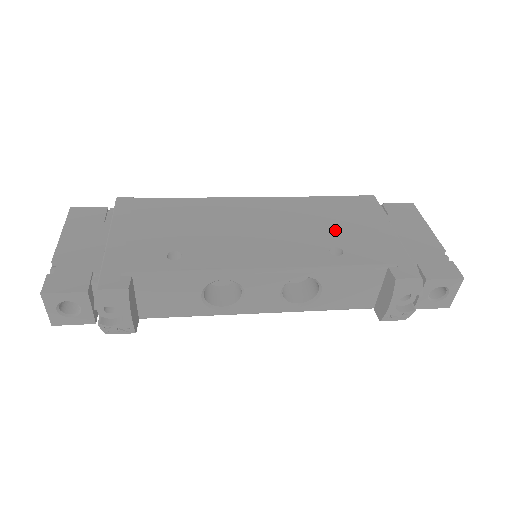
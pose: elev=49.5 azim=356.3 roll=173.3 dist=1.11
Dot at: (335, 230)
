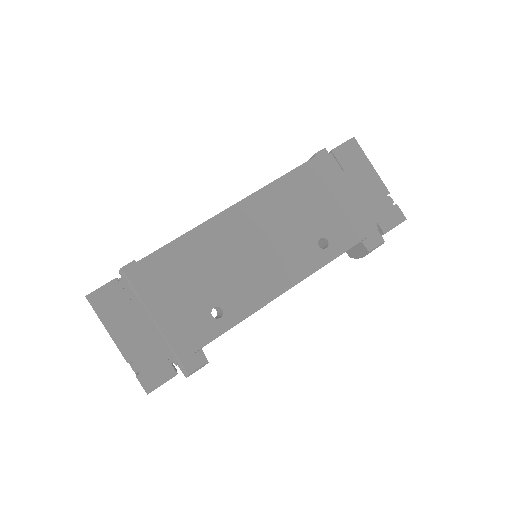
Dot at: (313, 217)
